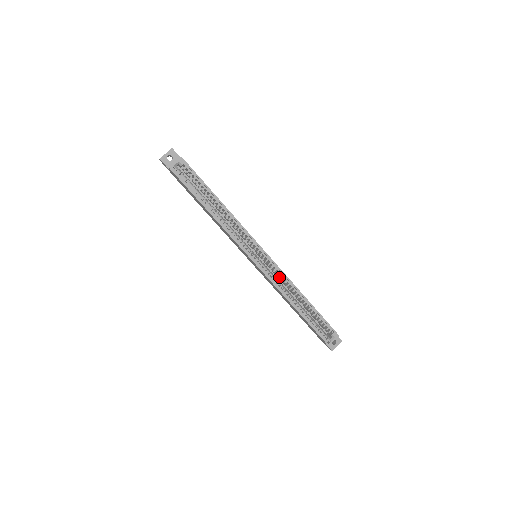
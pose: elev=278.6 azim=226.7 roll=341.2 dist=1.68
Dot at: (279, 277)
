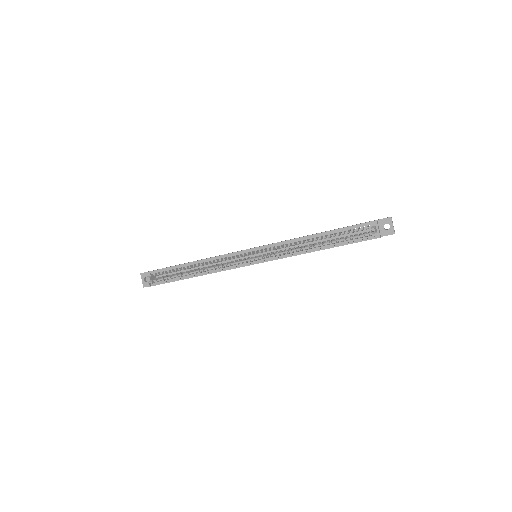
Dot at: occluded
